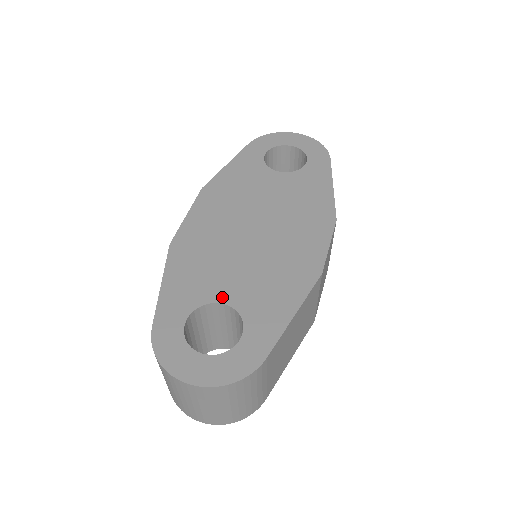
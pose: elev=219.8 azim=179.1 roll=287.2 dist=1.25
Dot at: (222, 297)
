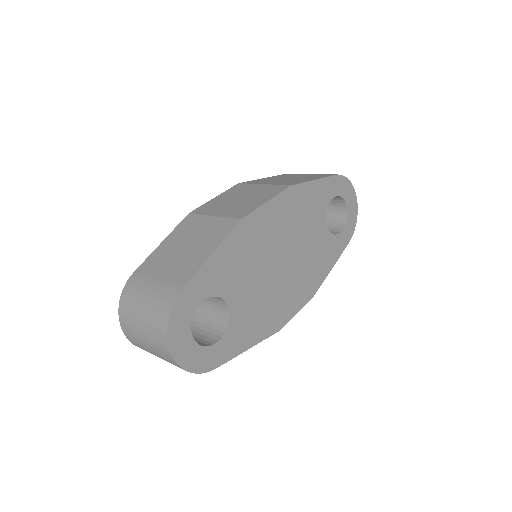
Dot at: (231, 301)
